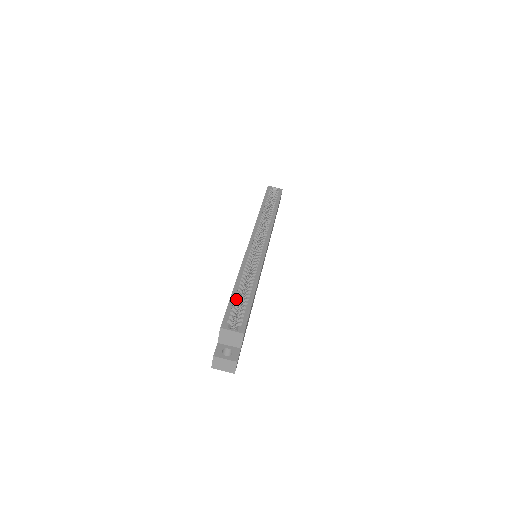
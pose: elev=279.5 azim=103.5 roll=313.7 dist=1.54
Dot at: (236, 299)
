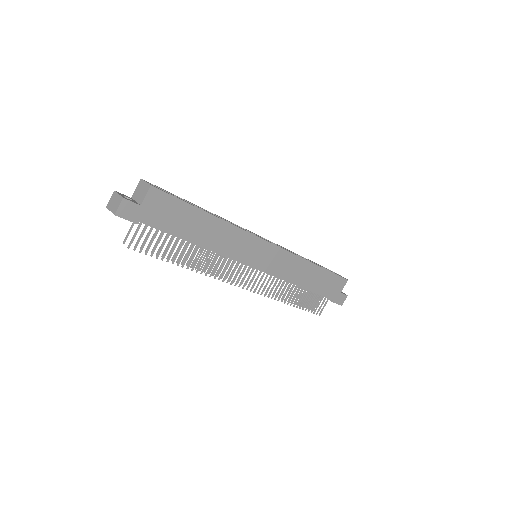
Dot at: (183, 199)
